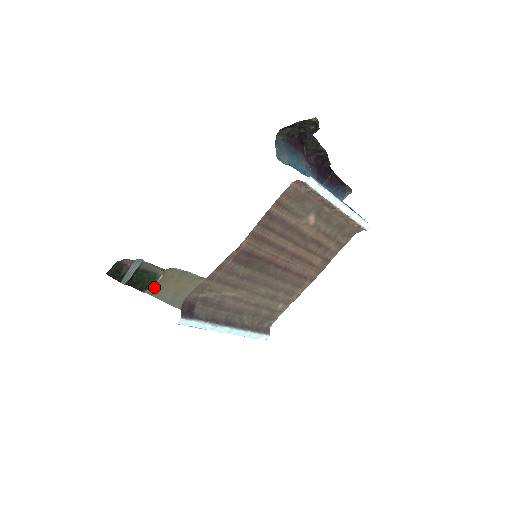
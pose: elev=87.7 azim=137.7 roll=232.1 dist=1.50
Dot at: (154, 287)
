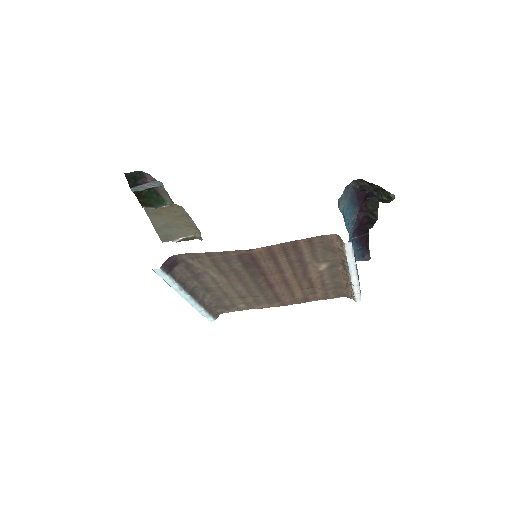
Dot at: (154, 209)
